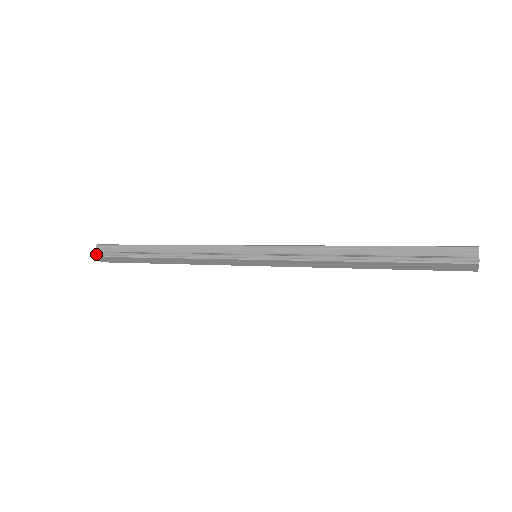
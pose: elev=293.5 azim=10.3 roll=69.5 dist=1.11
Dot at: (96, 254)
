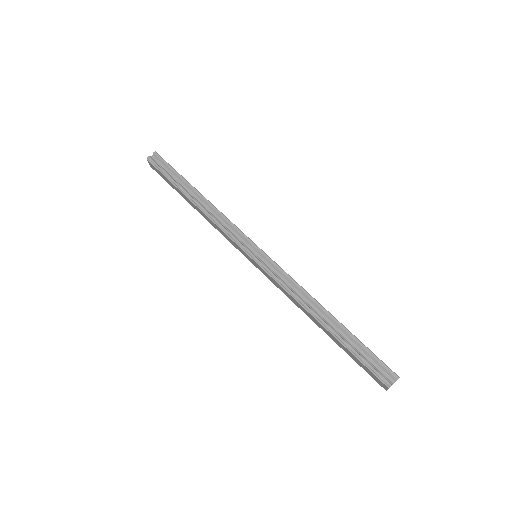
Dot at: (150, 159)
